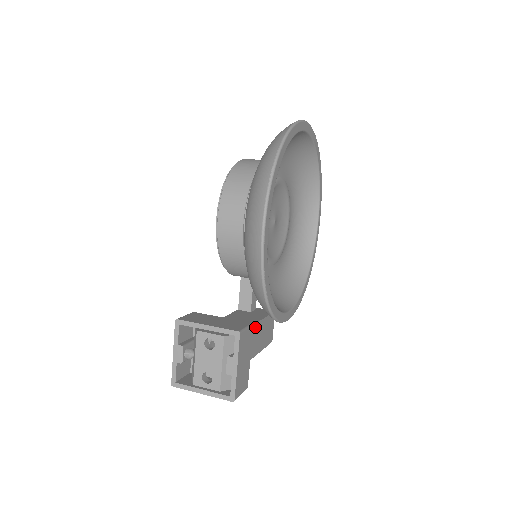
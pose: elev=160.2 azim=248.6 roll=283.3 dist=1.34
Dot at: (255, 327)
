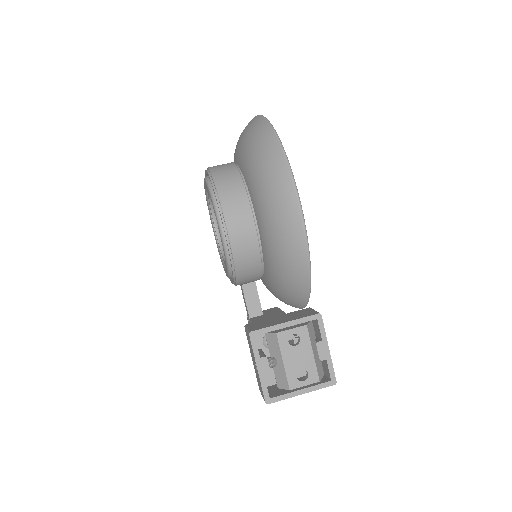
Dot at: occluded
